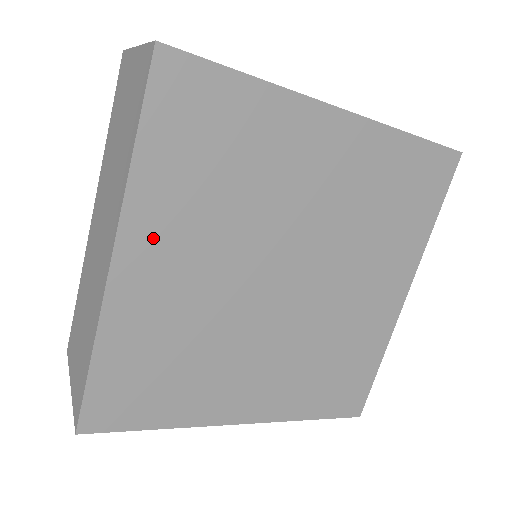
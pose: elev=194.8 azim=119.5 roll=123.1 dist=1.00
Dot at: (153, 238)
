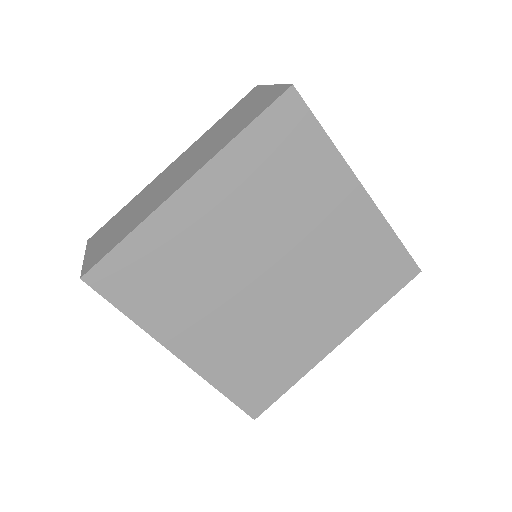
Dot at: (217, 187)
